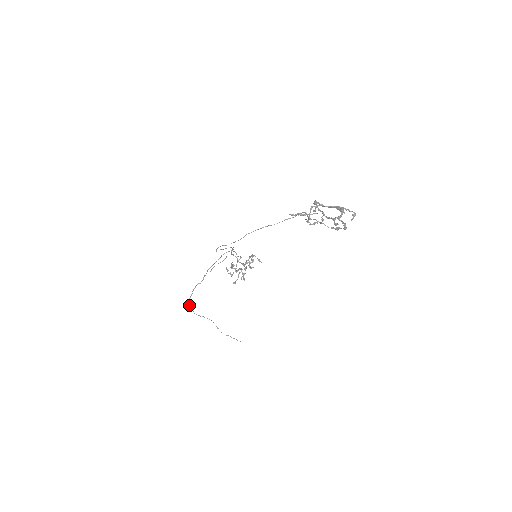
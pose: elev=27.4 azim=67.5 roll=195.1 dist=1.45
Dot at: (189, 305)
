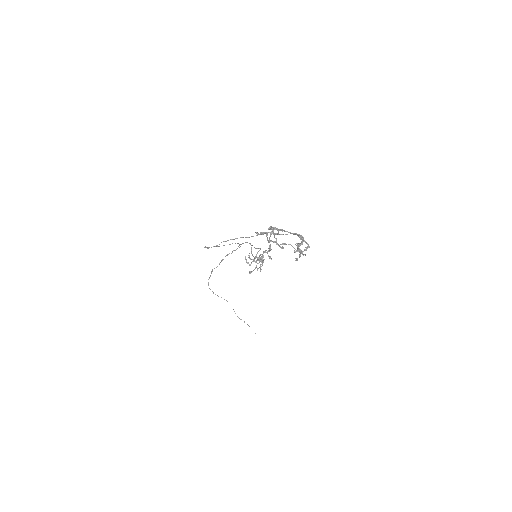
Dot at: (208, 285)
